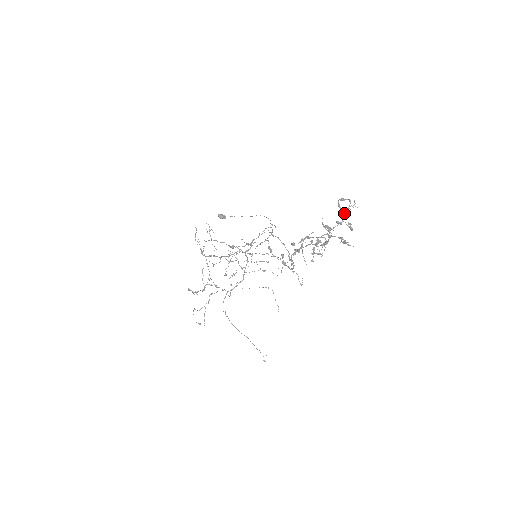
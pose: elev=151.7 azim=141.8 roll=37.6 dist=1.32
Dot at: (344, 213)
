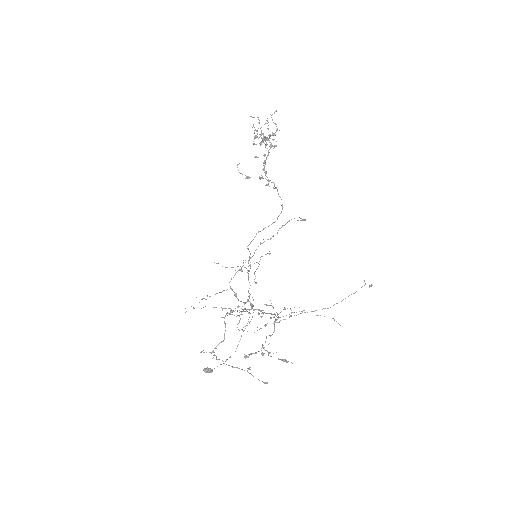
Dot at: (262, 140)
